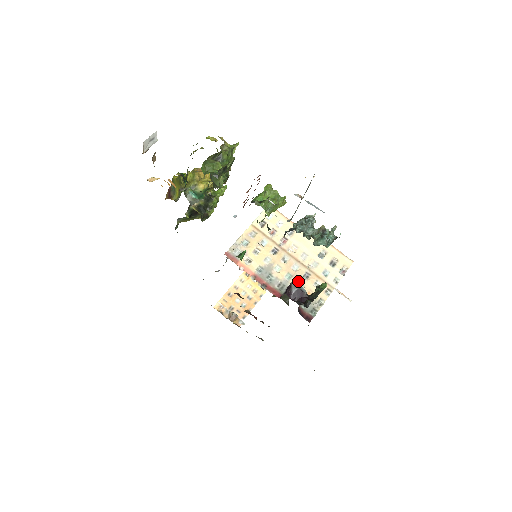
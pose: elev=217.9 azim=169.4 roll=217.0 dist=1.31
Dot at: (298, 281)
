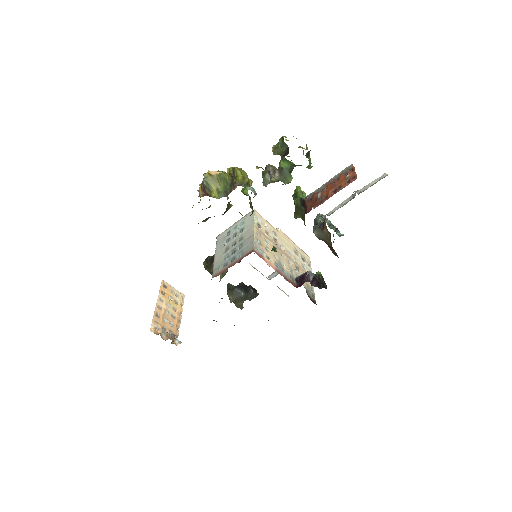
Dot at: (296, 273)
